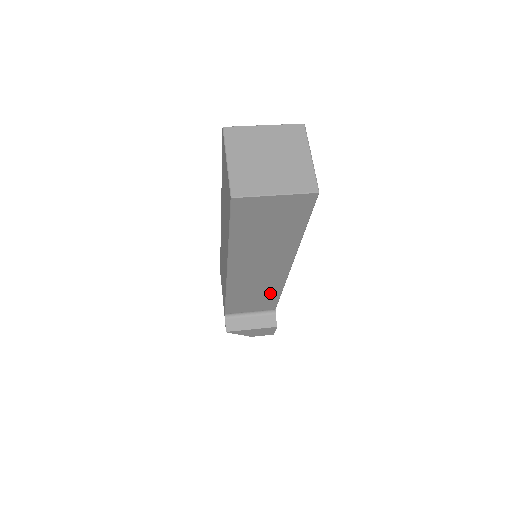
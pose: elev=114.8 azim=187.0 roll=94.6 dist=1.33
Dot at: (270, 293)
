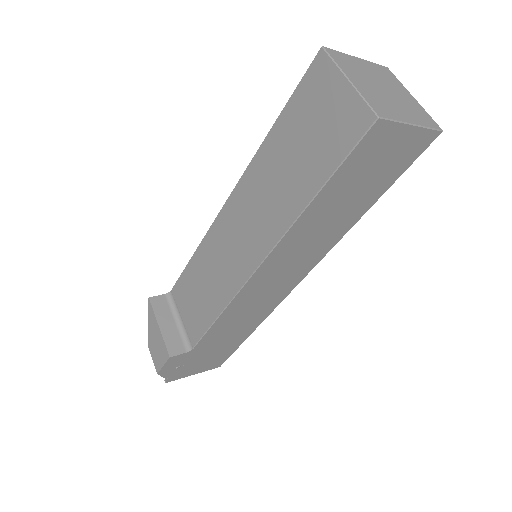
Dot at: (215, 301)
